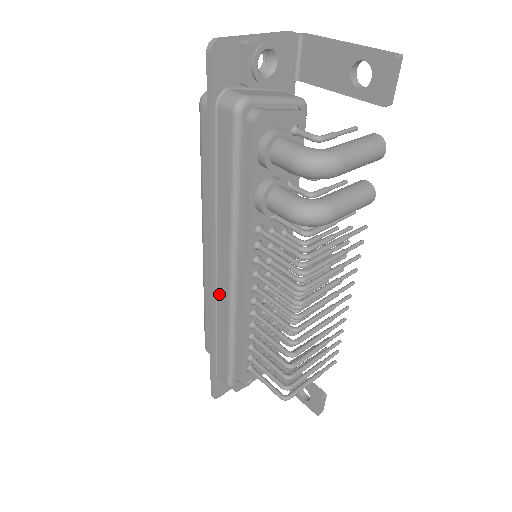
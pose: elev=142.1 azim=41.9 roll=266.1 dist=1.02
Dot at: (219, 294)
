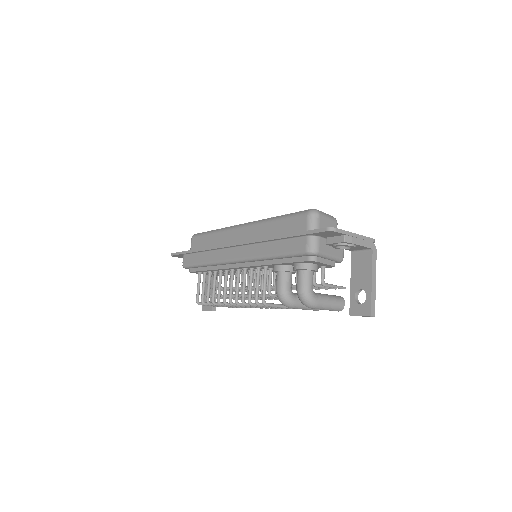
Dot at: (223, 251)
